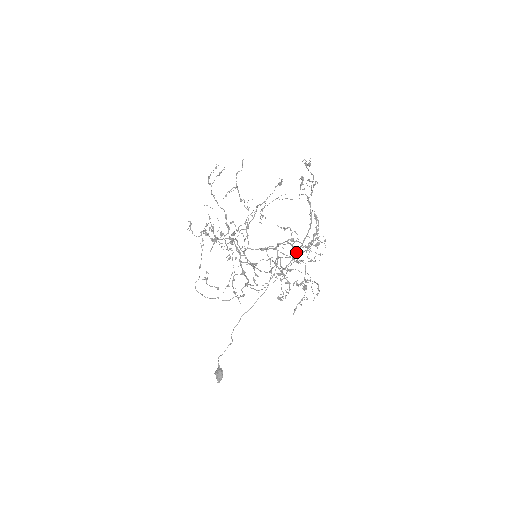
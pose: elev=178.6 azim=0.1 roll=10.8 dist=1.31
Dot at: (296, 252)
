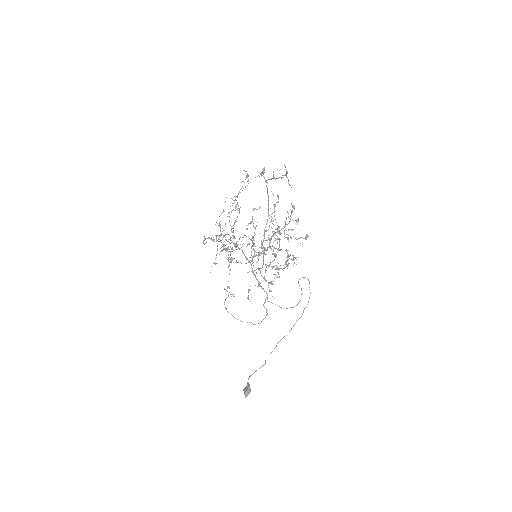
Dot at: (265, 226)
